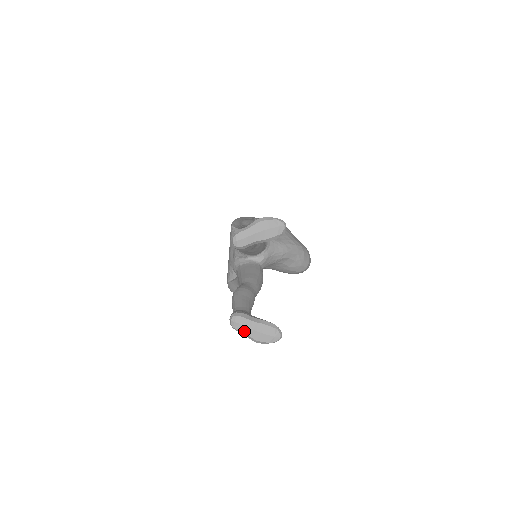
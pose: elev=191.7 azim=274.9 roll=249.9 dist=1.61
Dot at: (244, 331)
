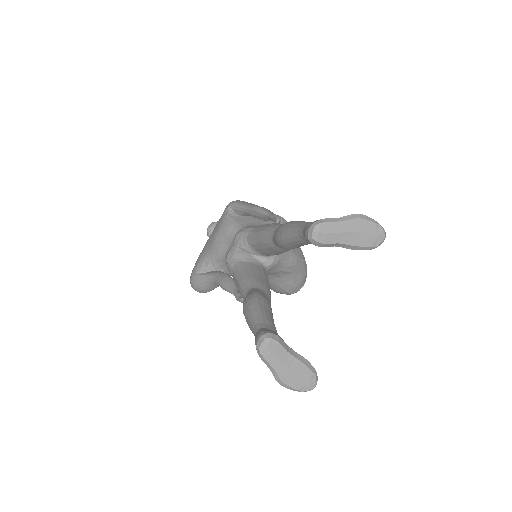
Dot at: (273, 364)
